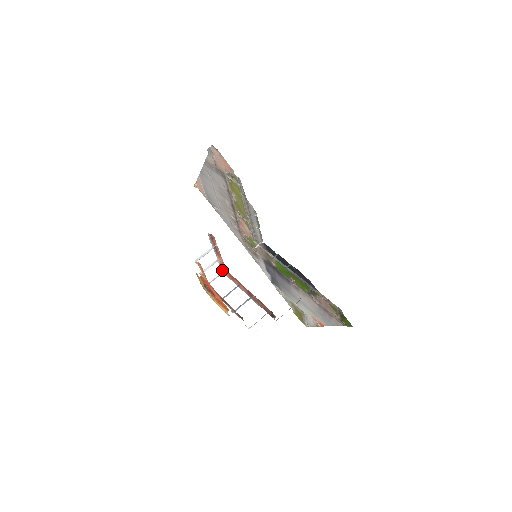
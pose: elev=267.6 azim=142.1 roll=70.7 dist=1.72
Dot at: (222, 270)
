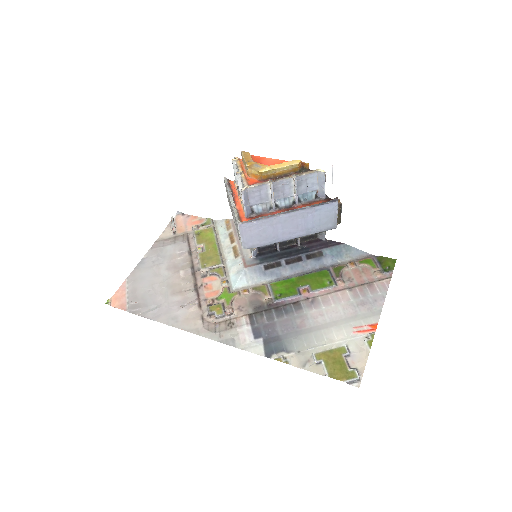
Dot at: (239, 221)
